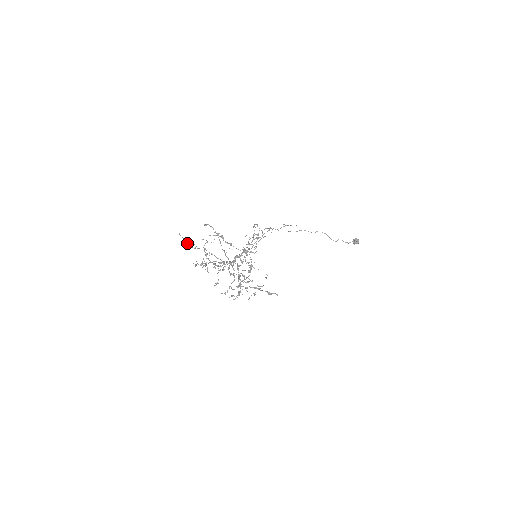
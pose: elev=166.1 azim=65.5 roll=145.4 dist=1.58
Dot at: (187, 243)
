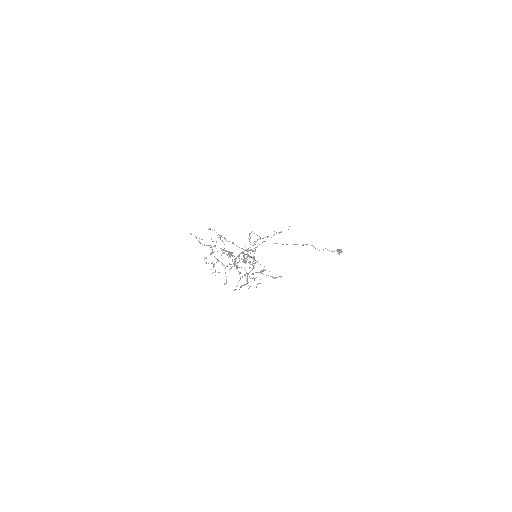
Dot at: occluded
